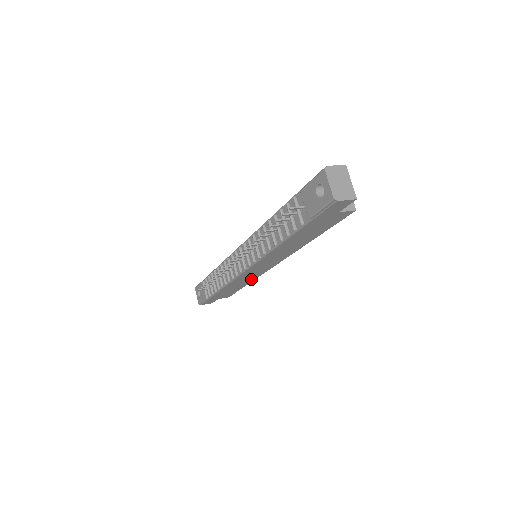
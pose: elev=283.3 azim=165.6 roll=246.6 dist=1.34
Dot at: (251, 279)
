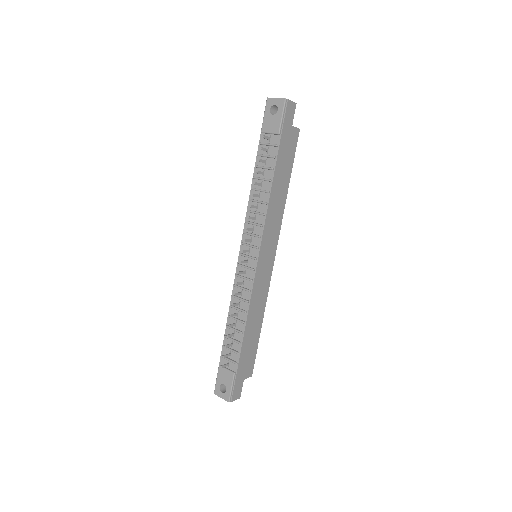
Dot at: (263, 302)
